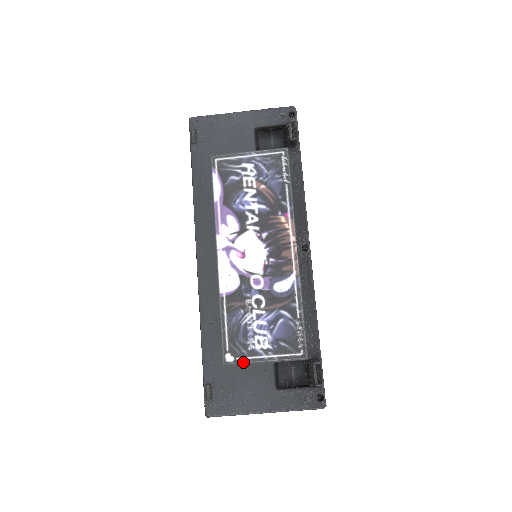
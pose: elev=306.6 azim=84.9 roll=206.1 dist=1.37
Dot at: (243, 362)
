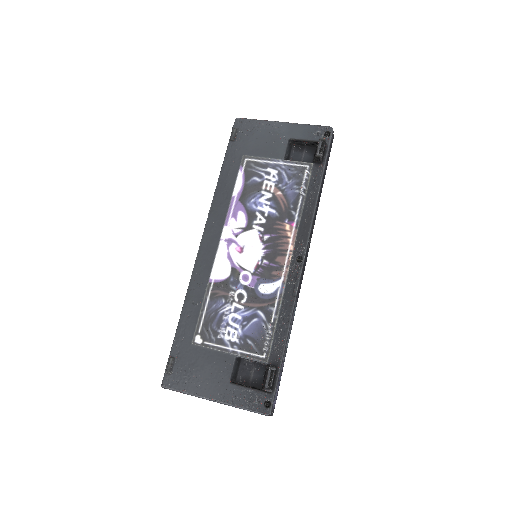
Dot at: (209, 347)
